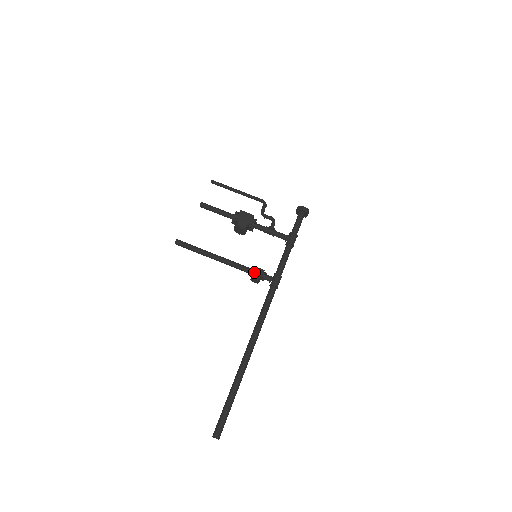
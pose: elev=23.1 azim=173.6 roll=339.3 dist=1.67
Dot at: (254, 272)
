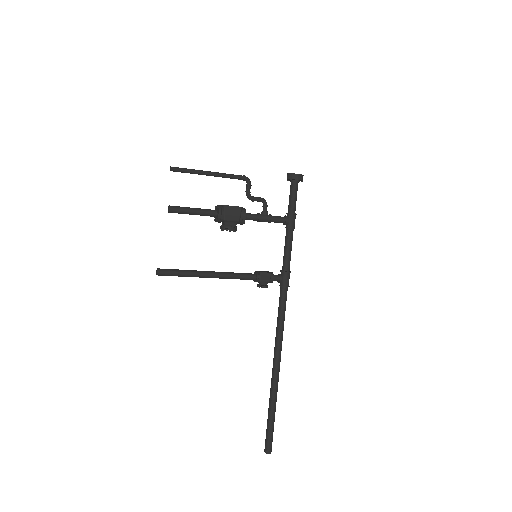
Dot at: (261, 280)
